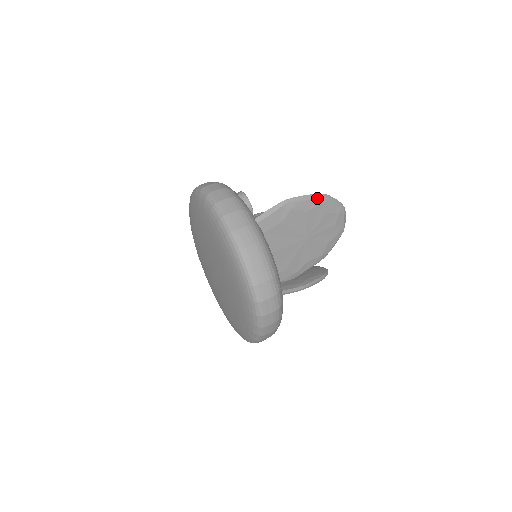
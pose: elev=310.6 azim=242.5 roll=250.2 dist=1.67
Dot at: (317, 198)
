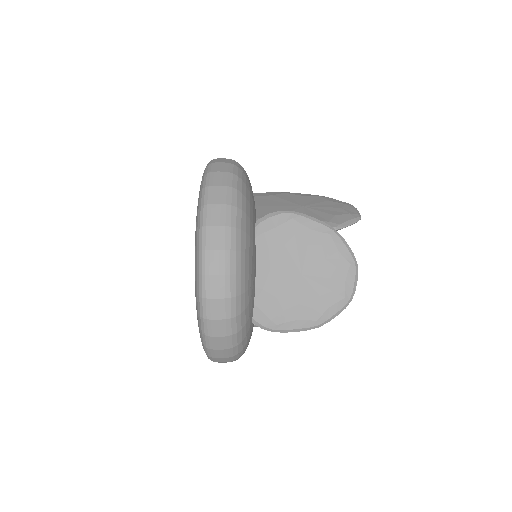
Dot at: (315, 195)
